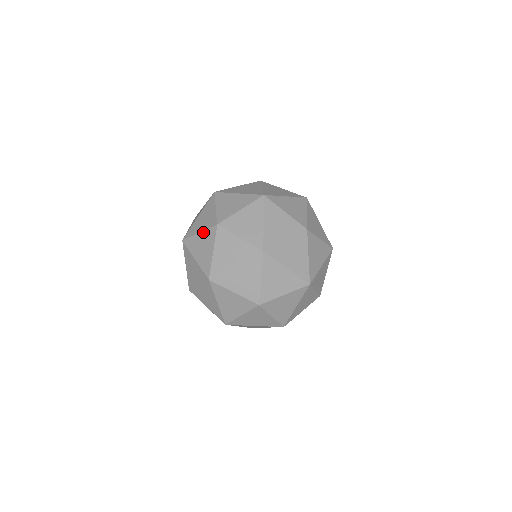
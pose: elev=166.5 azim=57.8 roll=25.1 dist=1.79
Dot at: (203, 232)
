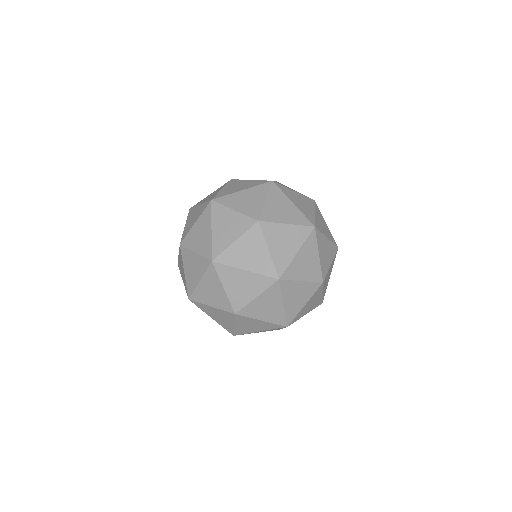
Dot at: occluded
